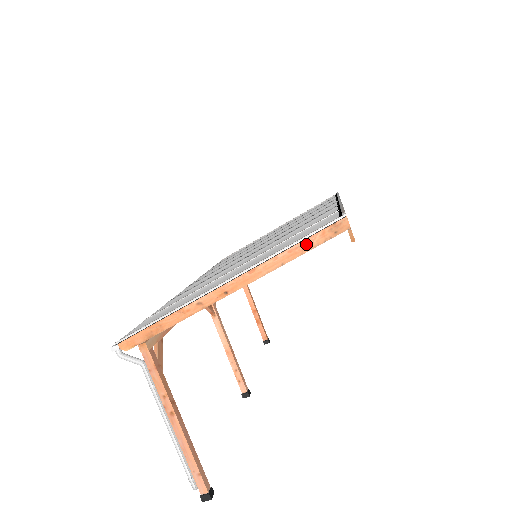
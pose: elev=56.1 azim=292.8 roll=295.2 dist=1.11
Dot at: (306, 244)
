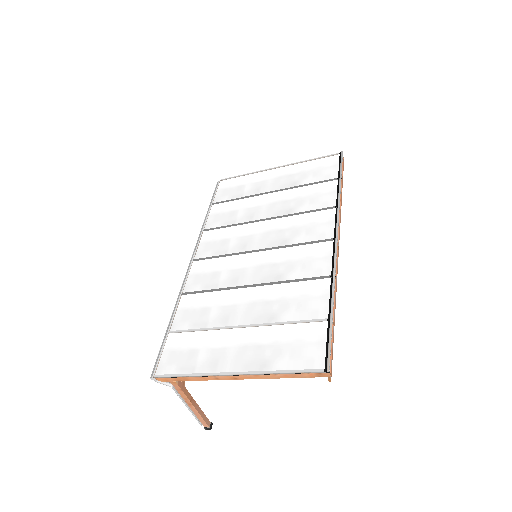
Dot at: (297, 375)
